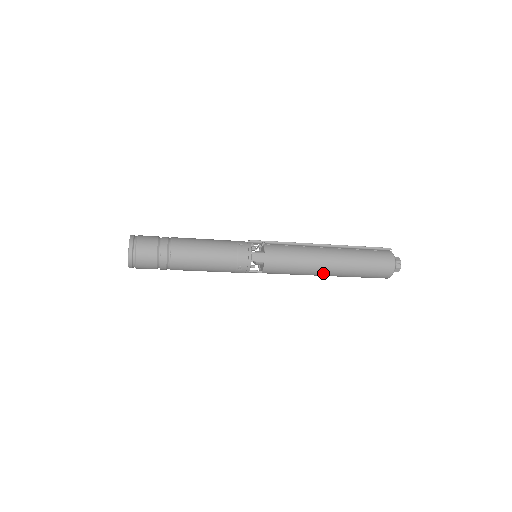
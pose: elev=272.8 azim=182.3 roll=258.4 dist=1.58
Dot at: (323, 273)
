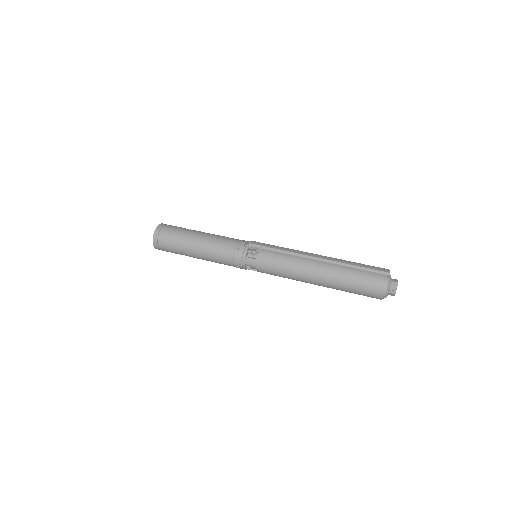
Dot at: (312, 283)
